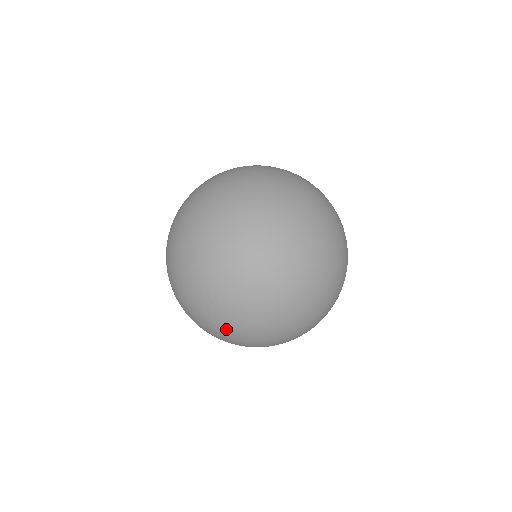
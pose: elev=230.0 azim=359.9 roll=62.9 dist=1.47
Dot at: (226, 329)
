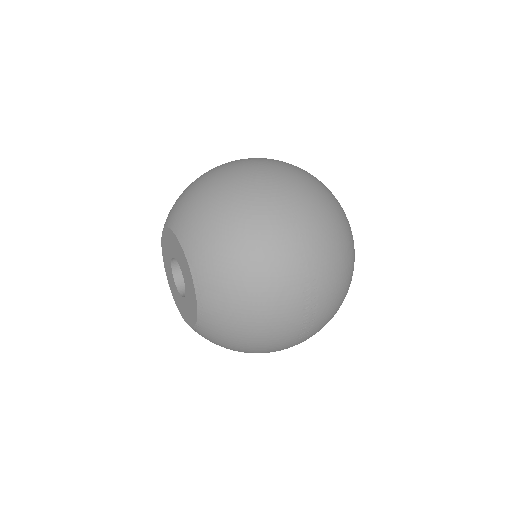
Dot at: (321, 319)
